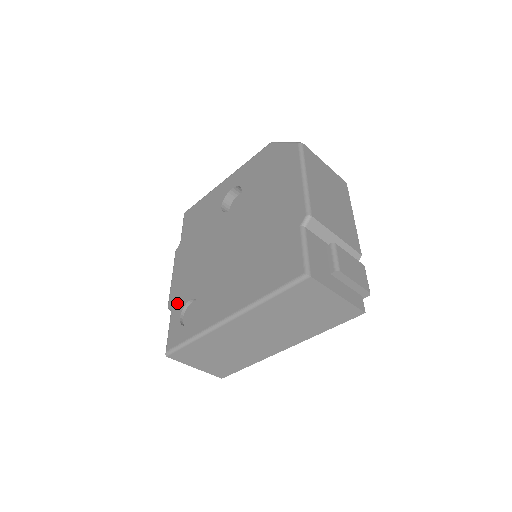
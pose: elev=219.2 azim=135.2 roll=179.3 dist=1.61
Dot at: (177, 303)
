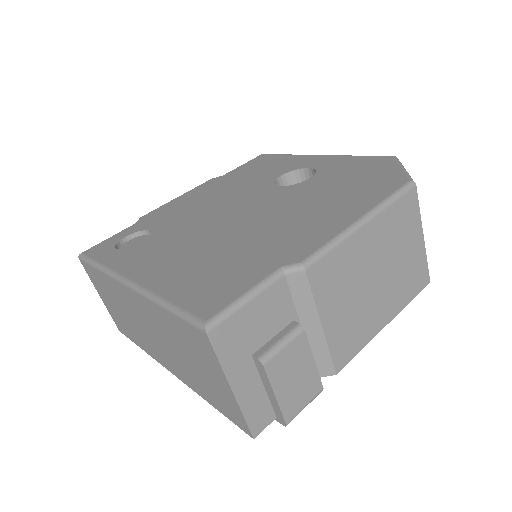
Dot at: (144, 222)
